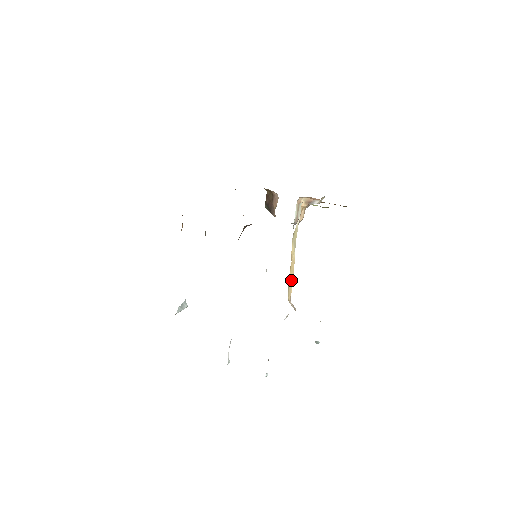
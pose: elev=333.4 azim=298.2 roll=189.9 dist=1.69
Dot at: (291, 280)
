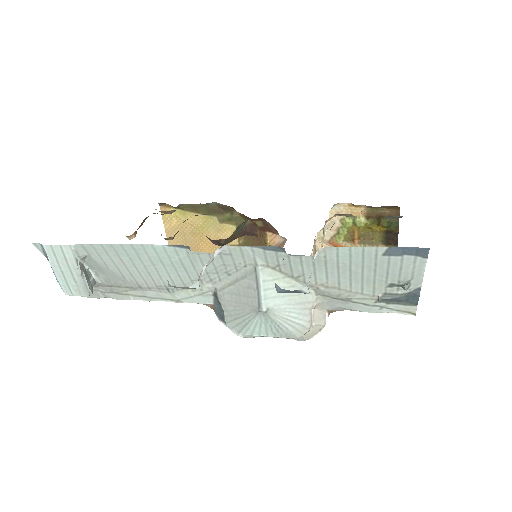
Dot at: occluded
